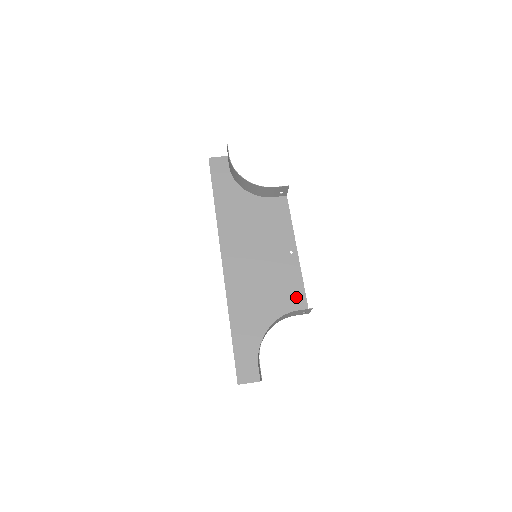
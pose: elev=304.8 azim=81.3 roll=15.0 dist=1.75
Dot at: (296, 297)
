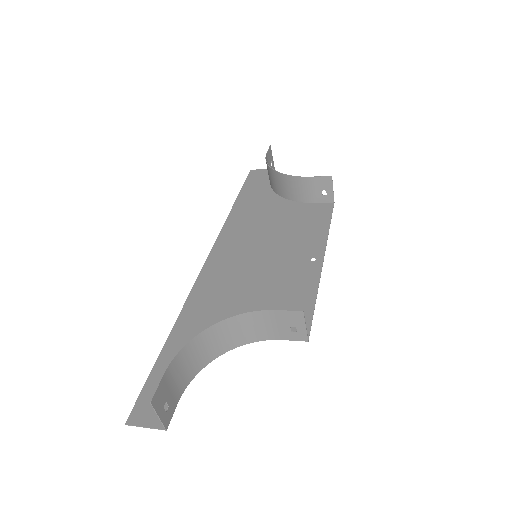
Dot at: occluded
